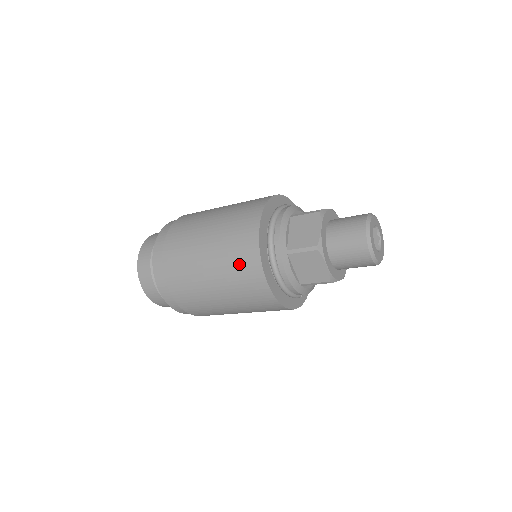
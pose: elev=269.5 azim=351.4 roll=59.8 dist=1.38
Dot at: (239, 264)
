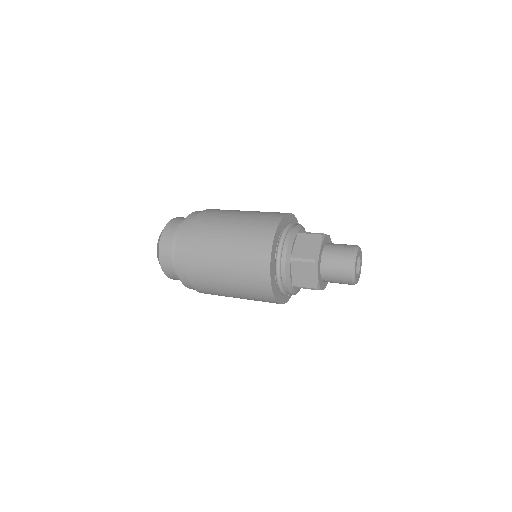
Dot at: (252, 259)
